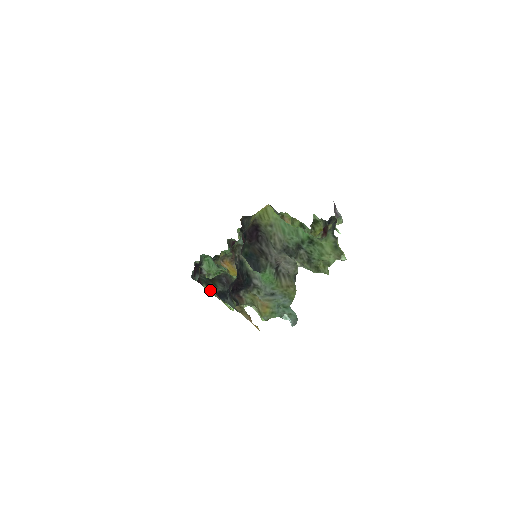
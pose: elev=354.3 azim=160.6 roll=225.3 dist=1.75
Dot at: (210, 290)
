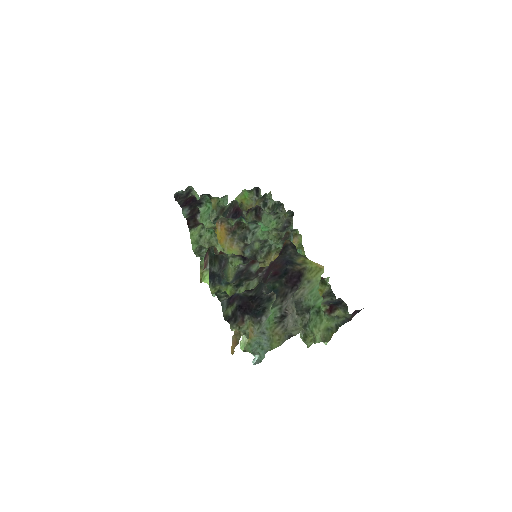
Dot at: (204, 259)
